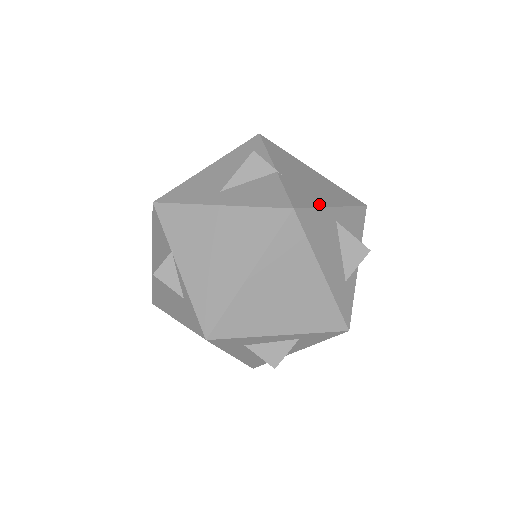
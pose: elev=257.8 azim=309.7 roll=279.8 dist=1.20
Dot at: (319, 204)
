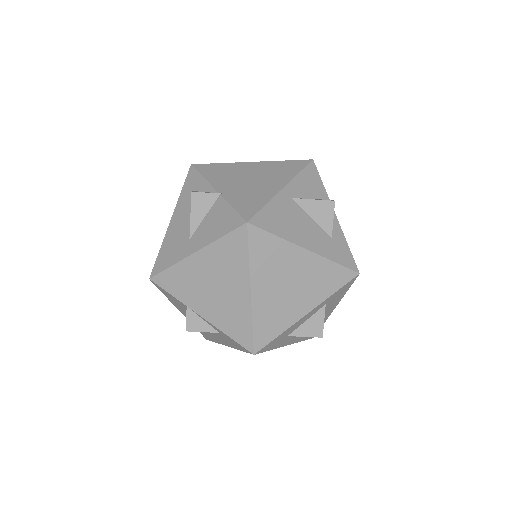
Dot at: (268, 198)
